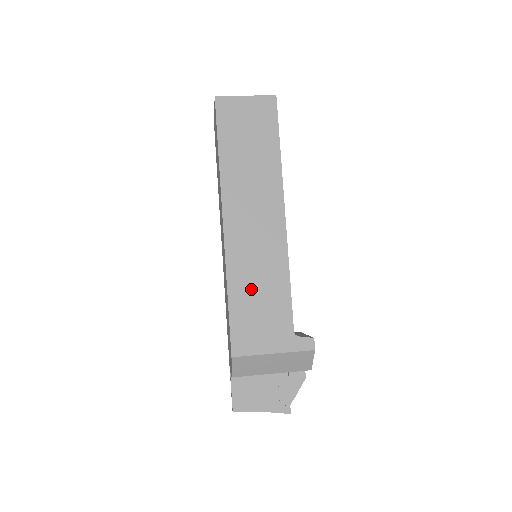
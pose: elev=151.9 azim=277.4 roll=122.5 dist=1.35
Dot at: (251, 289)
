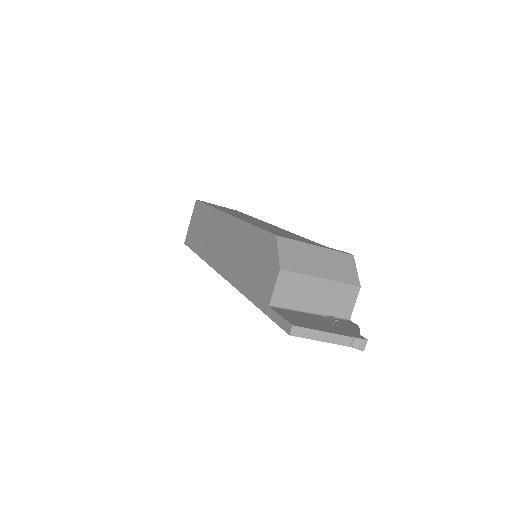
Dot at: (269, 228)
